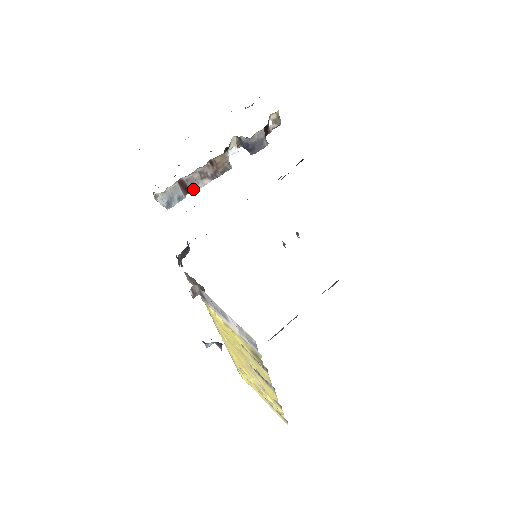
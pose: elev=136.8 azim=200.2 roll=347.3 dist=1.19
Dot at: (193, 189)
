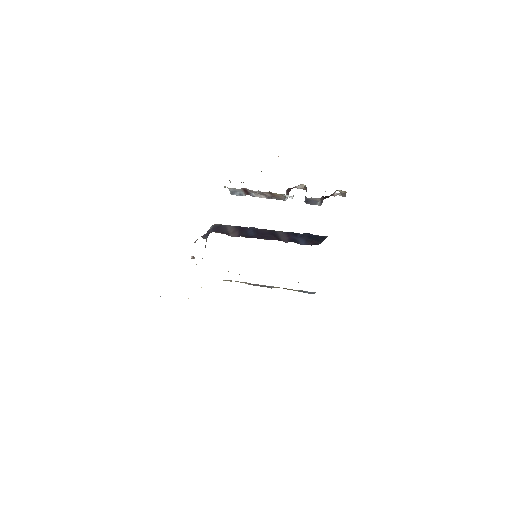
Dot at: (253, 195)
